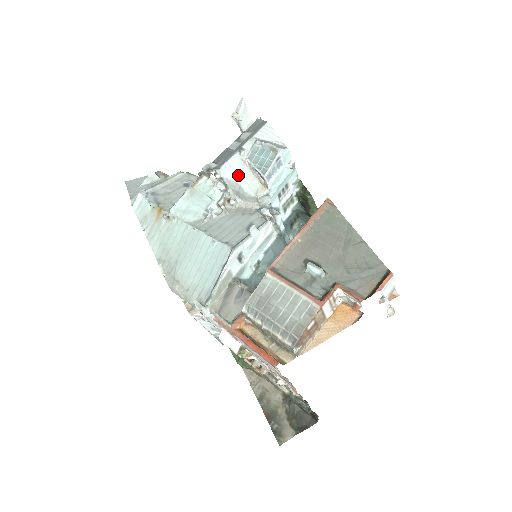
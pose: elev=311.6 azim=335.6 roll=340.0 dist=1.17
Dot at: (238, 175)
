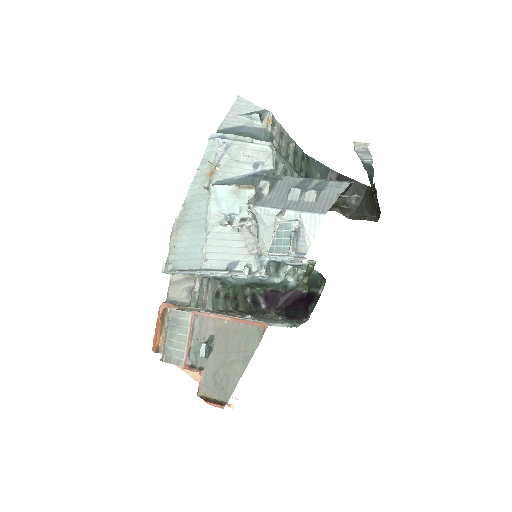
Dot at: (264, 224)
